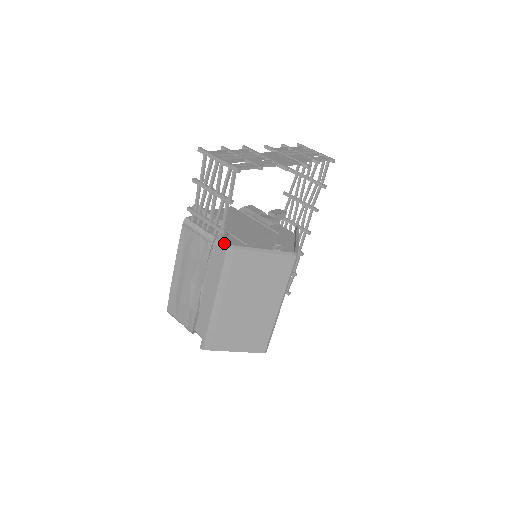
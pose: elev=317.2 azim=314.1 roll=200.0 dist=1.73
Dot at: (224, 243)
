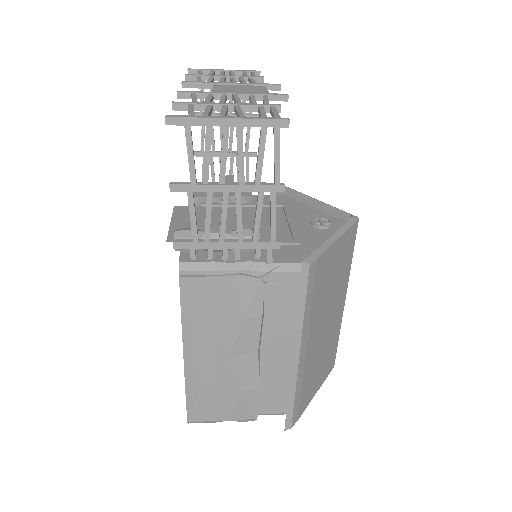
Dot at: (282, 262)
